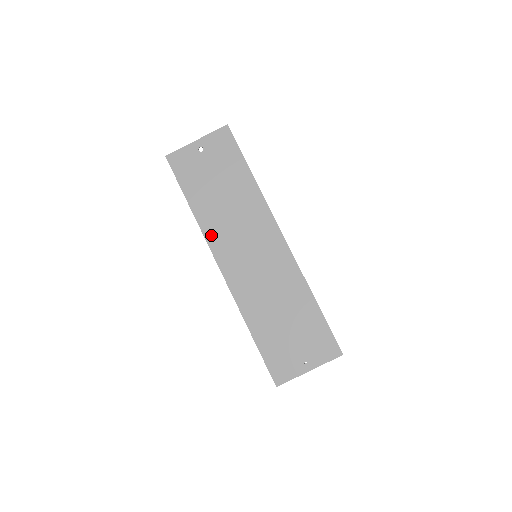
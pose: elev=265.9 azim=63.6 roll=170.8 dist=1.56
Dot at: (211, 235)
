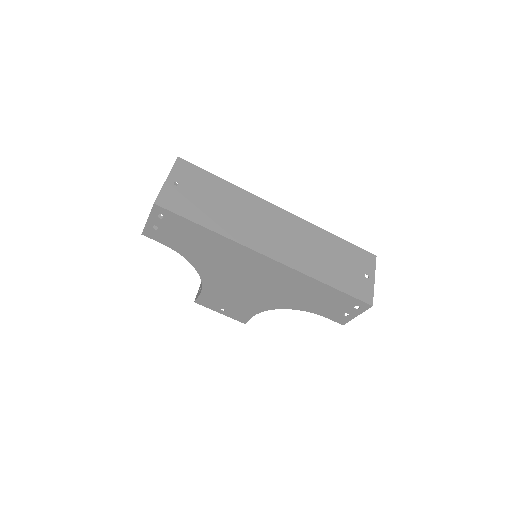
Dot at: (242, 239)
